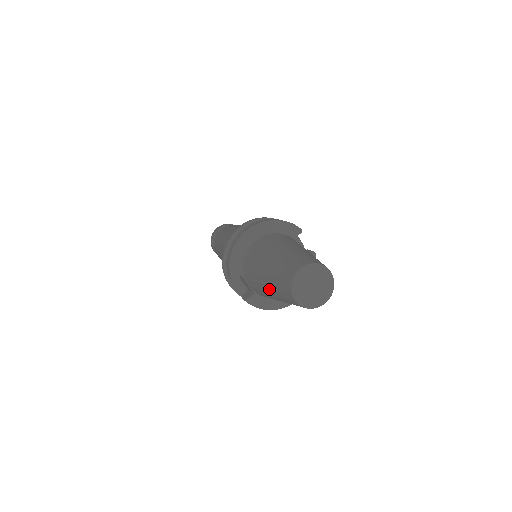
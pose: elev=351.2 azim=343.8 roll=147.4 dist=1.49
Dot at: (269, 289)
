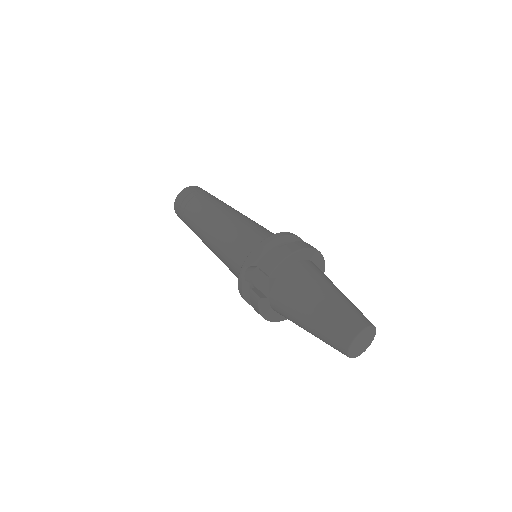
Dot at: (314, 314)
